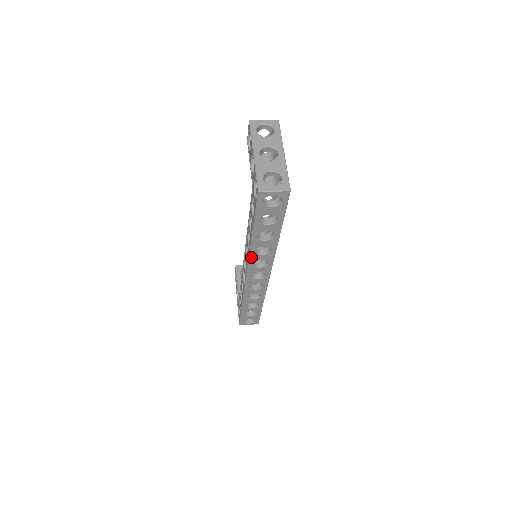
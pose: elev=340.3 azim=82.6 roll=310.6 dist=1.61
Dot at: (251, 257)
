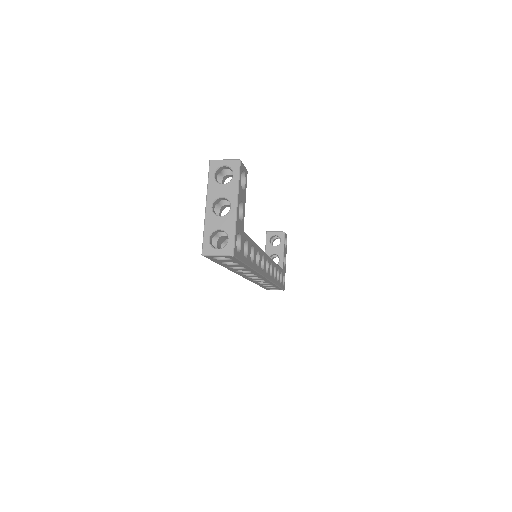
Dot at: (236, 272)
